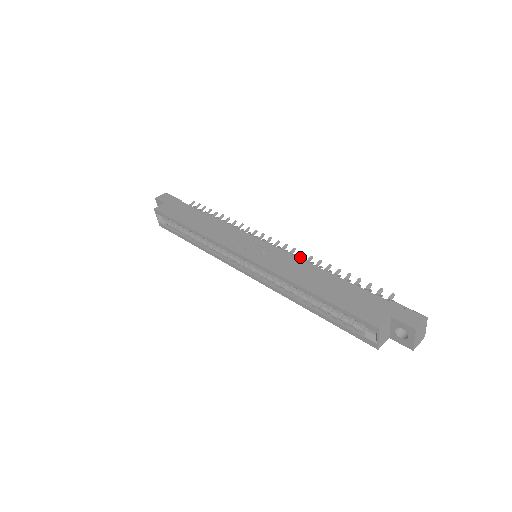
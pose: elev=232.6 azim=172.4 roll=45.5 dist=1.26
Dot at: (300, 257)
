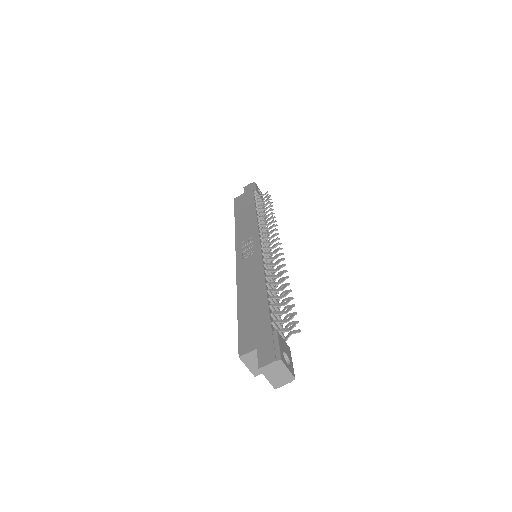
Dot at: (276, 264)
